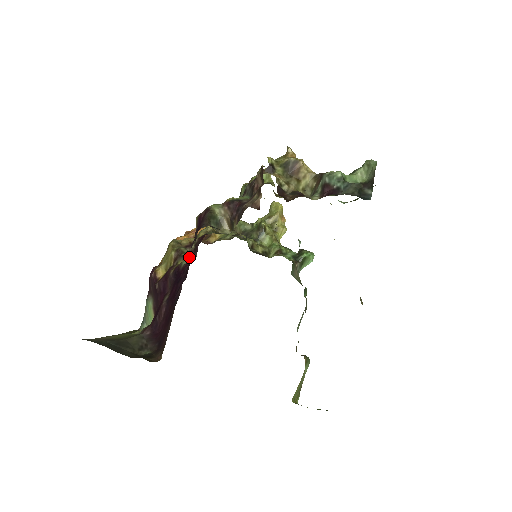
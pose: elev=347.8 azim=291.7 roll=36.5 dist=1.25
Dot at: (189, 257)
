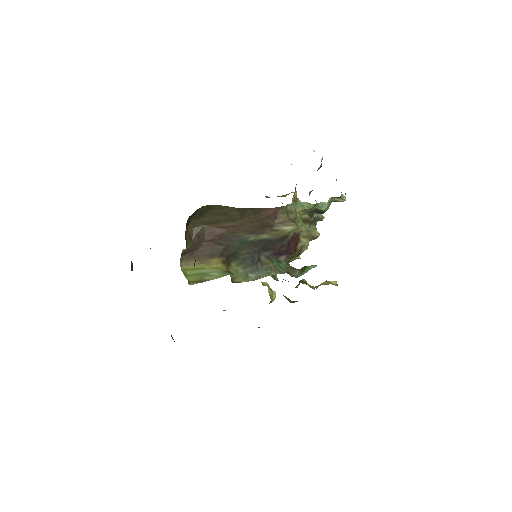
Dot at: occluded
